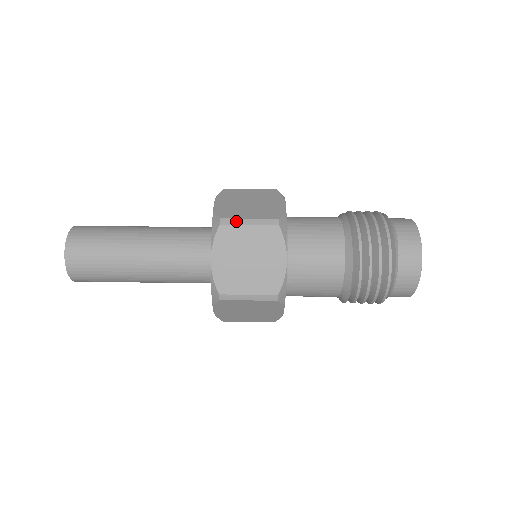
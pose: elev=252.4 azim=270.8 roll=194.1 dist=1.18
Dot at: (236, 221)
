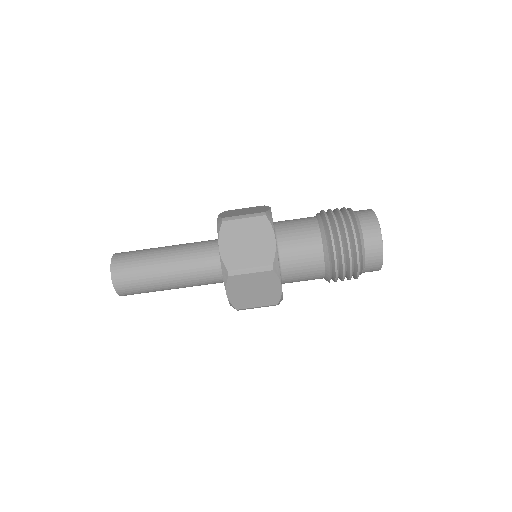
Dot at: (240, 272)
